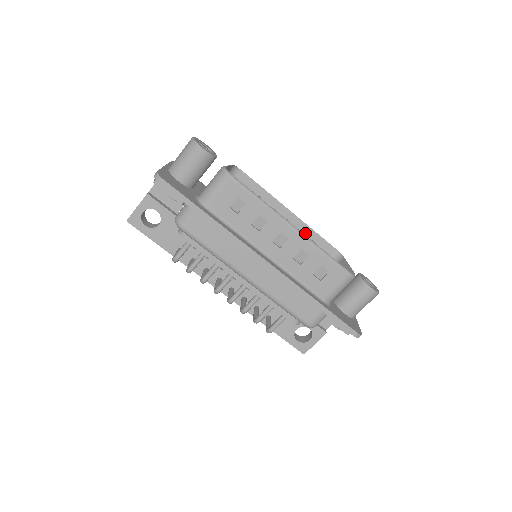
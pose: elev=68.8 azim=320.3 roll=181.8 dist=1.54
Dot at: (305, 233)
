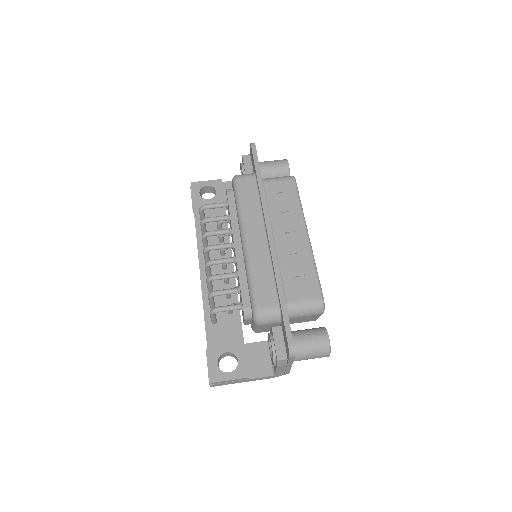
Dot at: occluded
